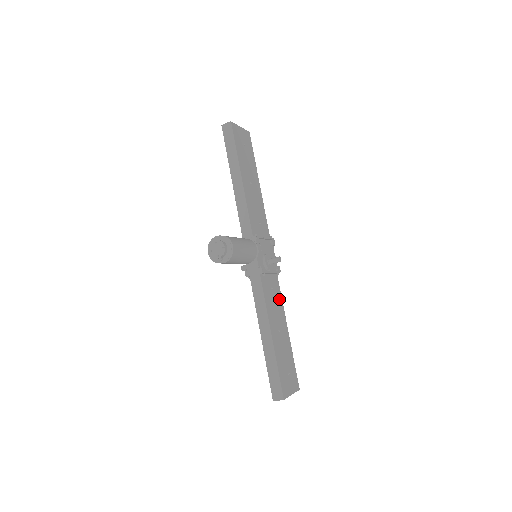
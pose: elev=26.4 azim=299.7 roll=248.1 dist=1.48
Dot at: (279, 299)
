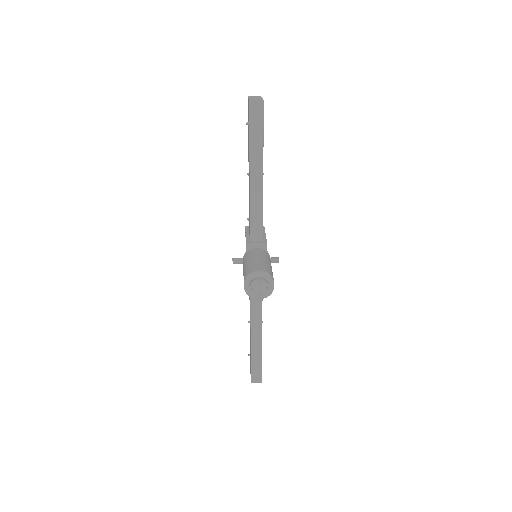
Dot at: occluded
